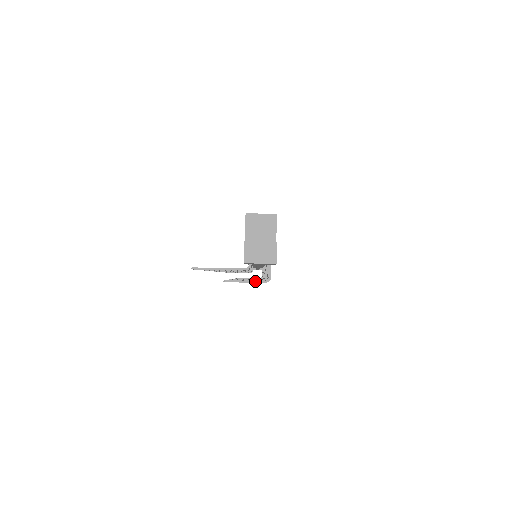
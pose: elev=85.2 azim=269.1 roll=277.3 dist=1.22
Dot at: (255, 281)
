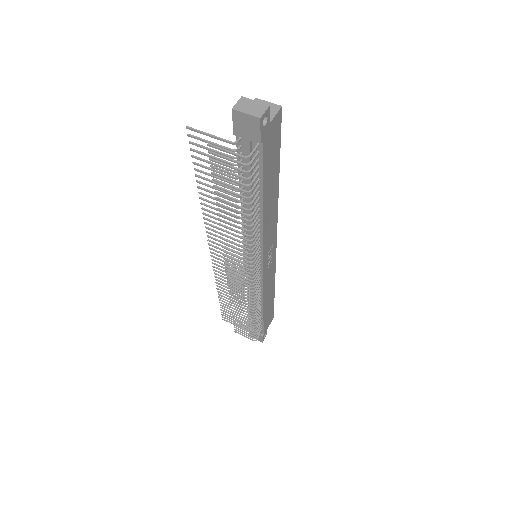
Dot at: (235, 153)
